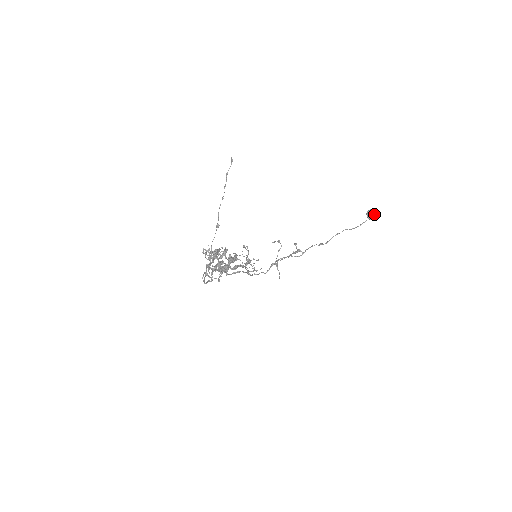
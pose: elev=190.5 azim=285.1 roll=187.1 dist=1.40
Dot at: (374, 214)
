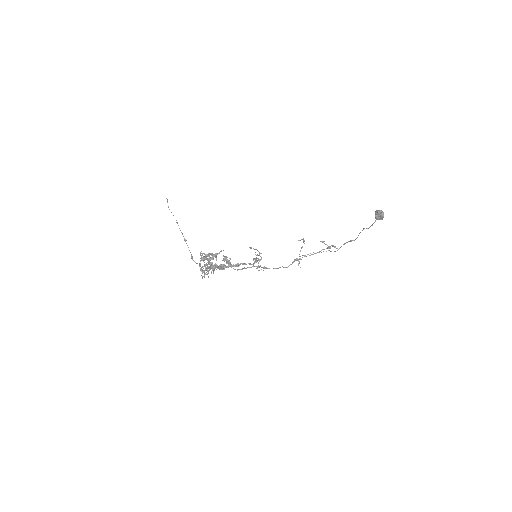
Dot at: (379, 215)
